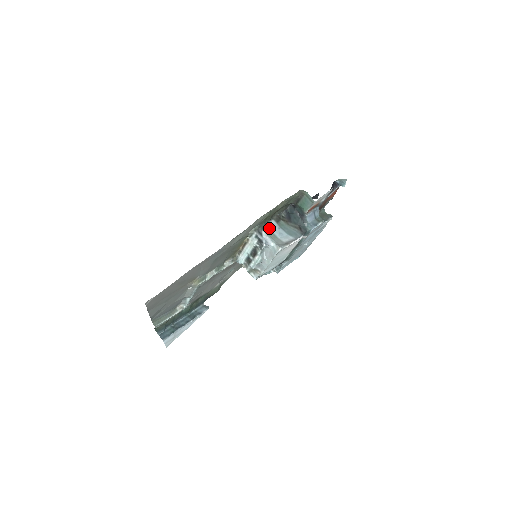
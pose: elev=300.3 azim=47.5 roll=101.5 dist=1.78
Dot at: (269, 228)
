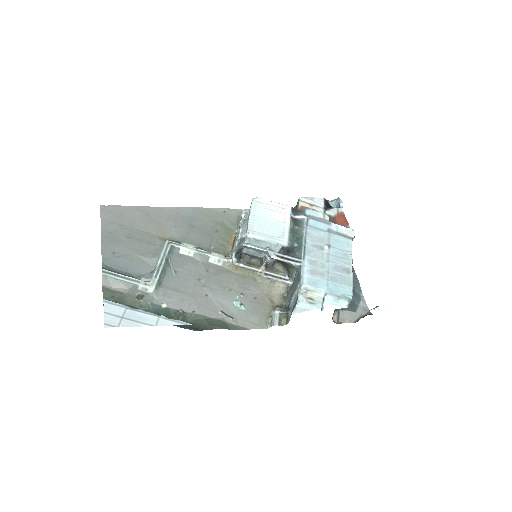
Dot at: occluded
